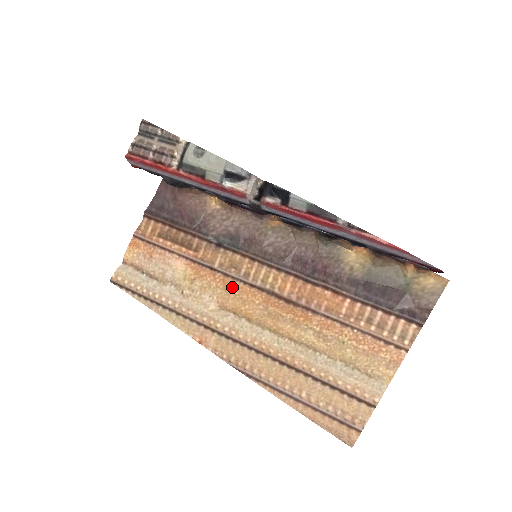
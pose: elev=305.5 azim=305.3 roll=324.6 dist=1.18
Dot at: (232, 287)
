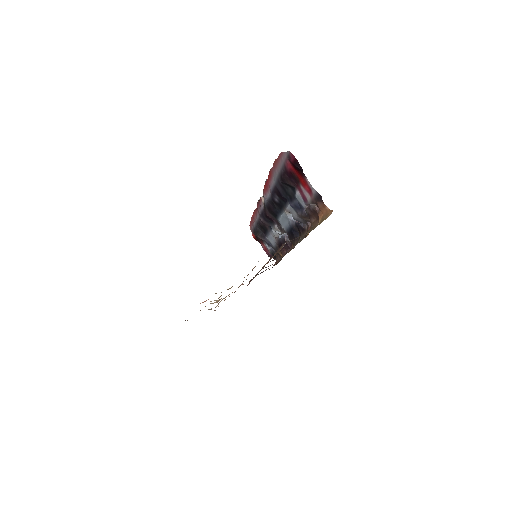
Dot at: occluded
